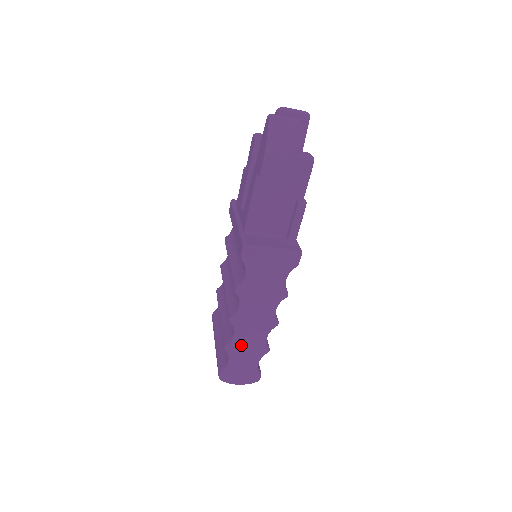
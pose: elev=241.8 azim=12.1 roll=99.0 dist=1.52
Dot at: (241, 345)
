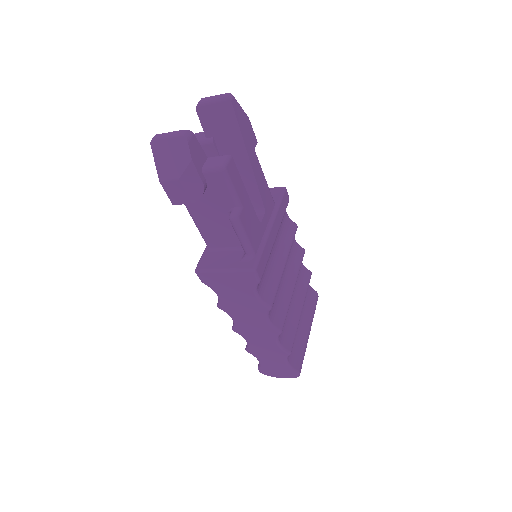
Dot at: (258, 349)
